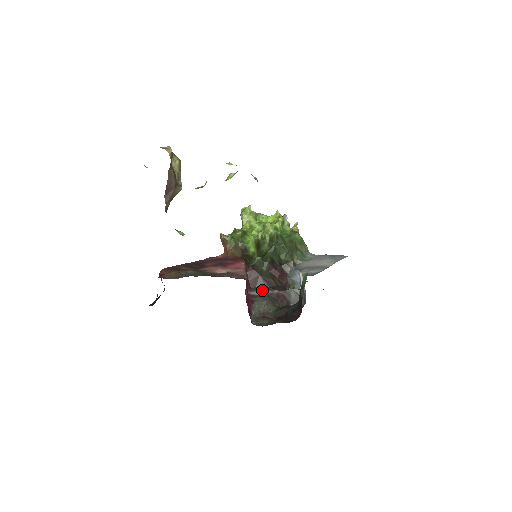
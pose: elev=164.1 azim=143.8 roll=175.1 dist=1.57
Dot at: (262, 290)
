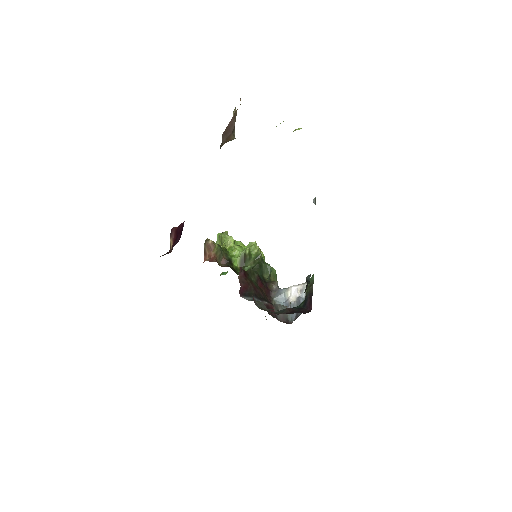
Dot at: occluded
